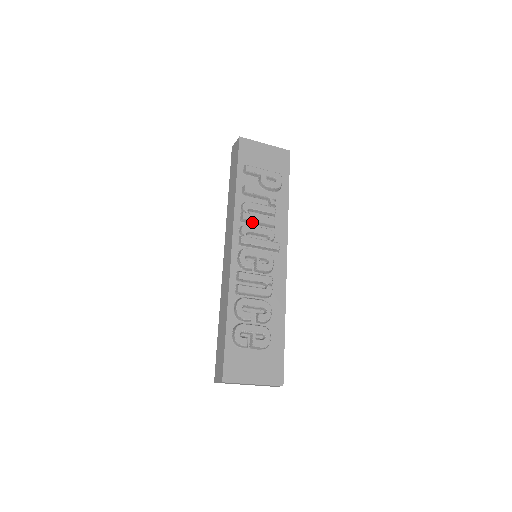
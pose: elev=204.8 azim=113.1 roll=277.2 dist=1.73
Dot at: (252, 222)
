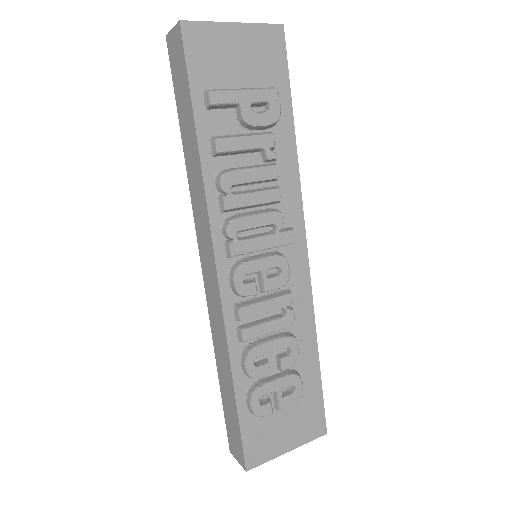
Dot at: (241, 208)
